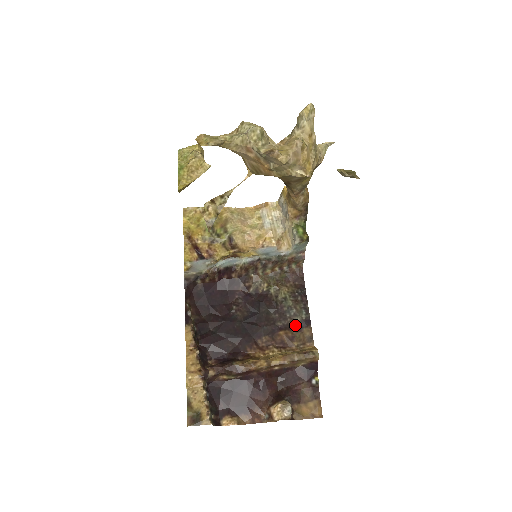
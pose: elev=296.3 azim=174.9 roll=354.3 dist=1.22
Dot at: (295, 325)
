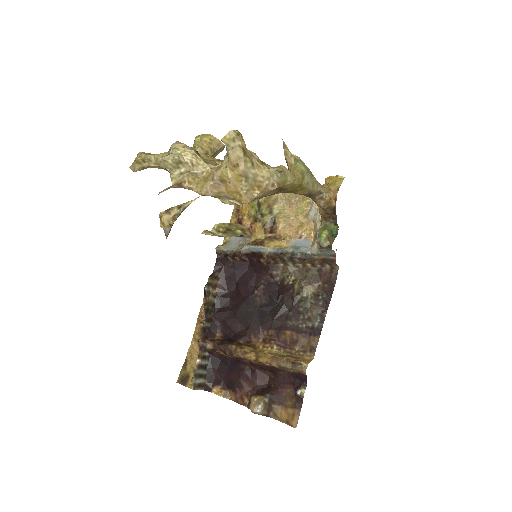
Dot at: (304, 329)
